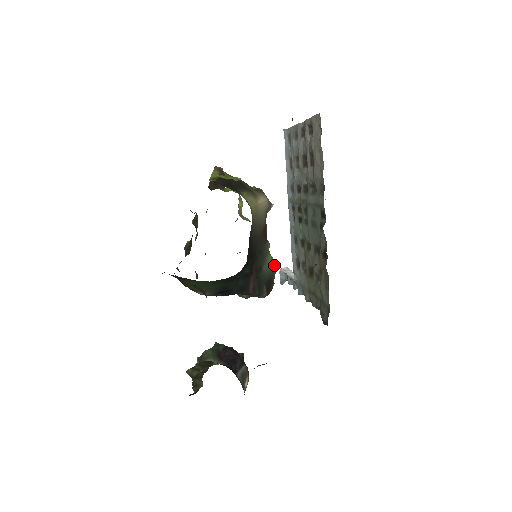
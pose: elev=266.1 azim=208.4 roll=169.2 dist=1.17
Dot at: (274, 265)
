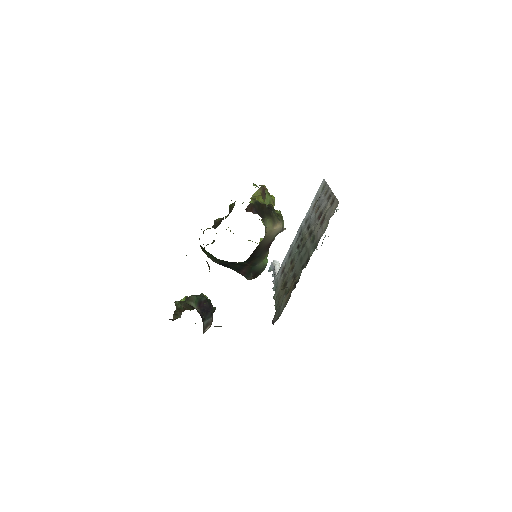
Dot at: (266, 265)
